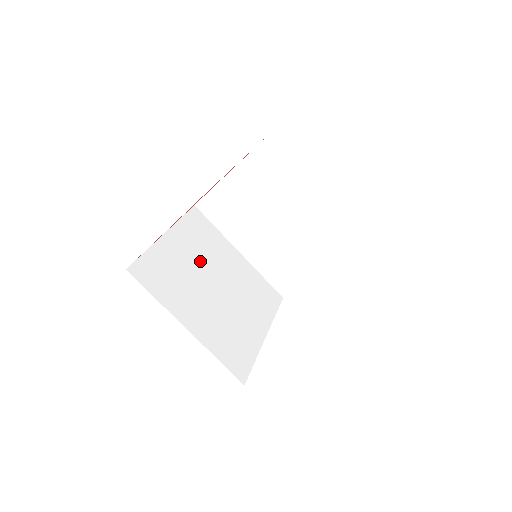
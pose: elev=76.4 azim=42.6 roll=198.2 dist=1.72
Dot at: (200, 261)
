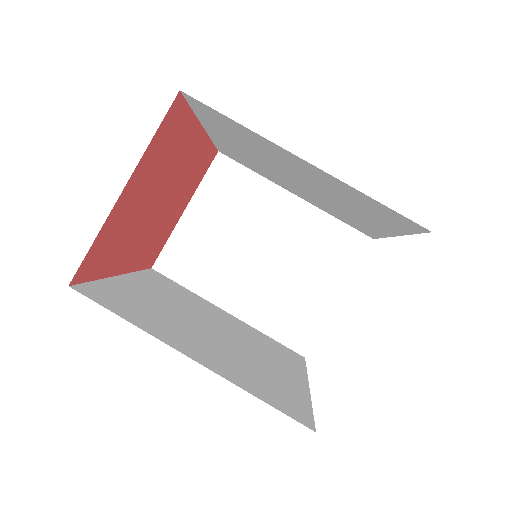
Dot at: (179, 306)
